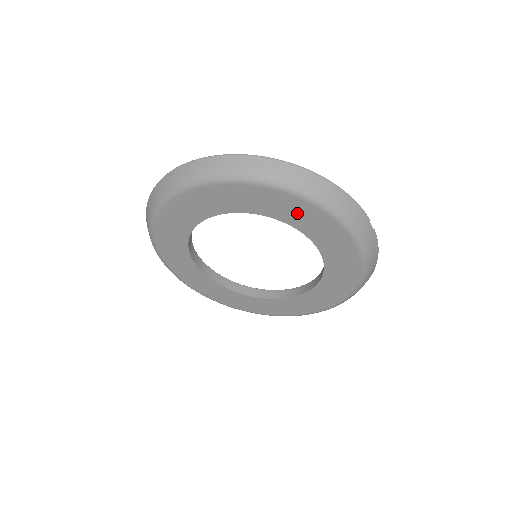
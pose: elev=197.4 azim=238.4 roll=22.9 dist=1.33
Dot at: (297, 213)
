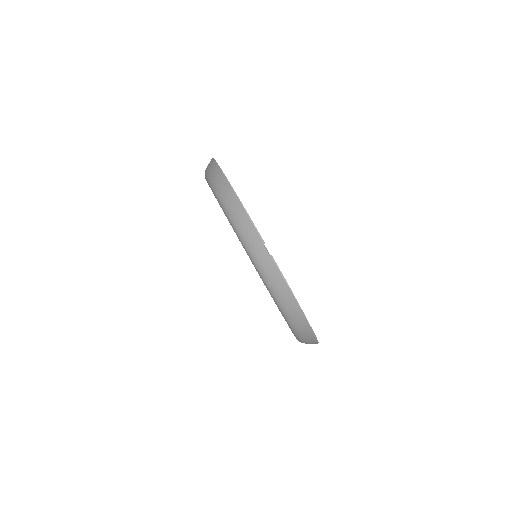
Dot at: occluded
